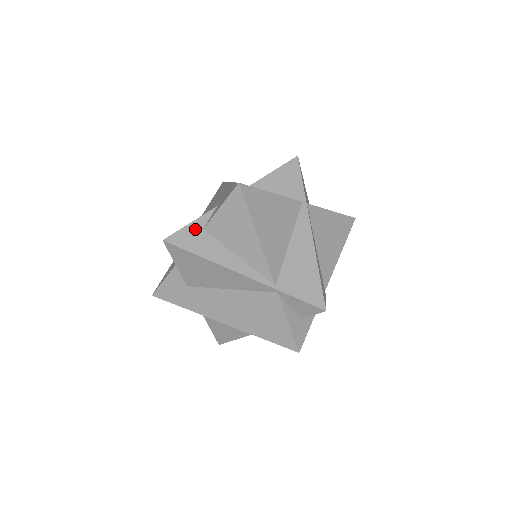
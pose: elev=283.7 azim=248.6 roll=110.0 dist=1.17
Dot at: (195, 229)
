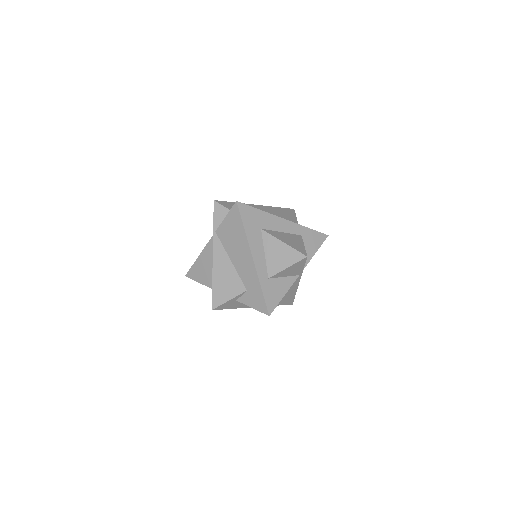
Dot at: (231, 302)
